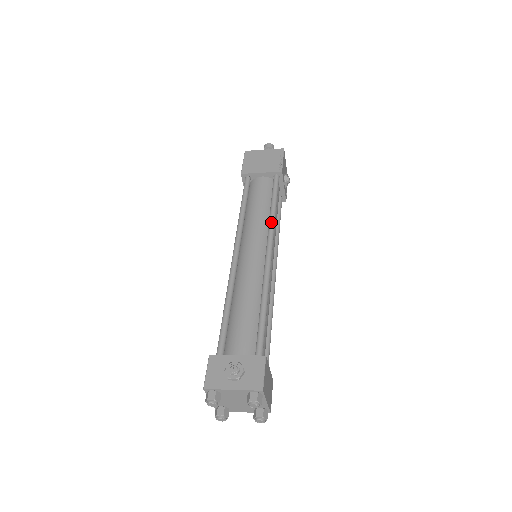
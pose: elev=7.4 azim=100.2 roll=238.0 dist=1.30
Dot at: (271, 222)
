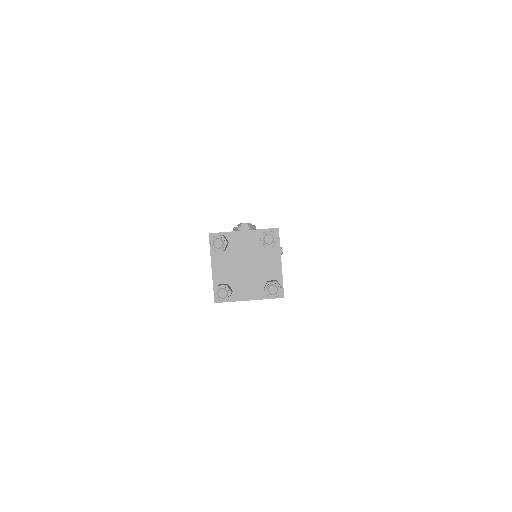
Dot at: occluded
